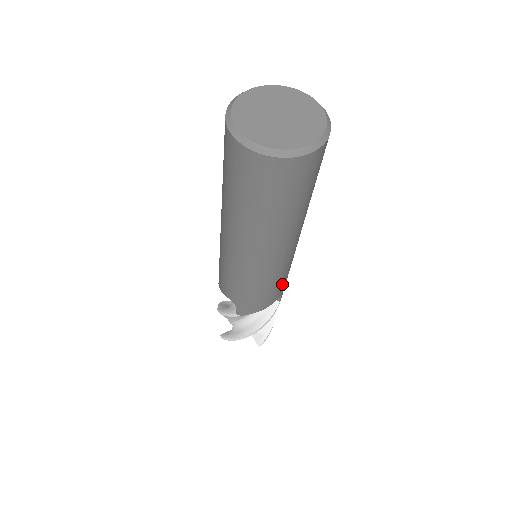
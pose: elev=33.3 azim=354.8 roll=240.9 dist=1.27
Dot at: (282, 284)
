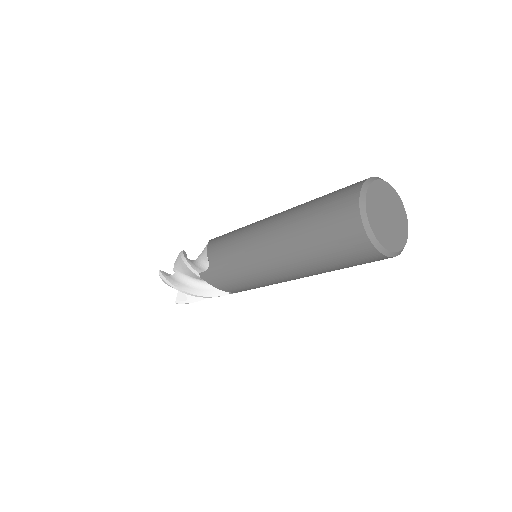
Dot at: occluded
